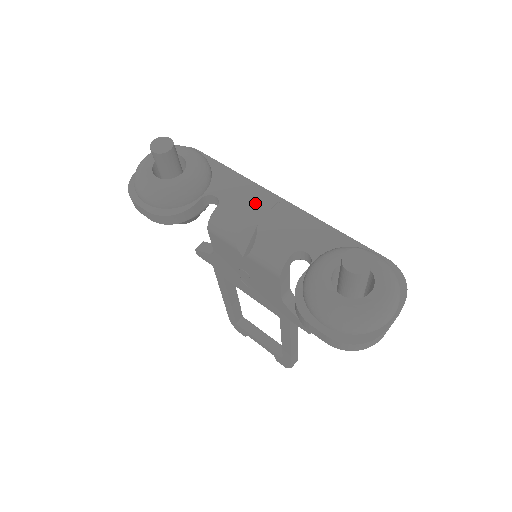
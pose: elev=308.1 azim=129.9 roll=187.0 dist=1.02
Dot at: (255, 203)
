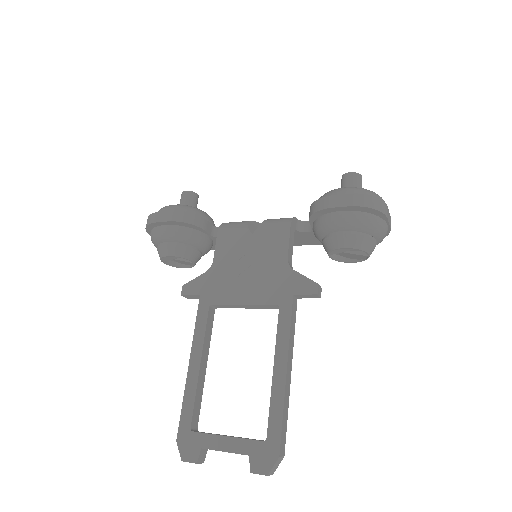
Dot at: occluded
